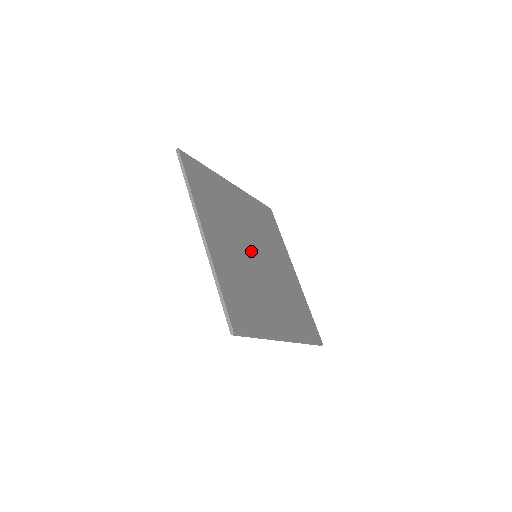
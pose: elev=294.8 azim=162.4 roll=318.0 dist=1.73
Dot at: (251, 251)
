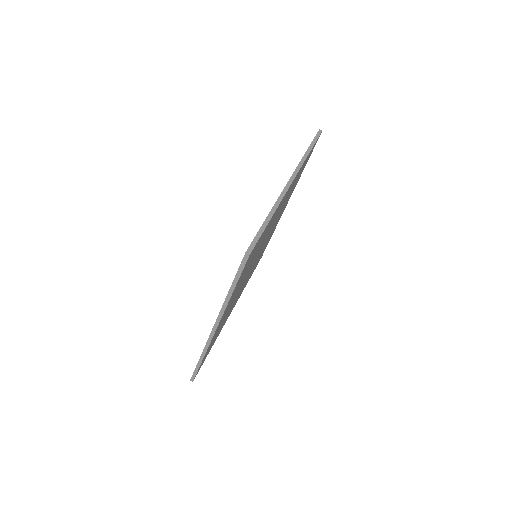
Dot at: occluded
